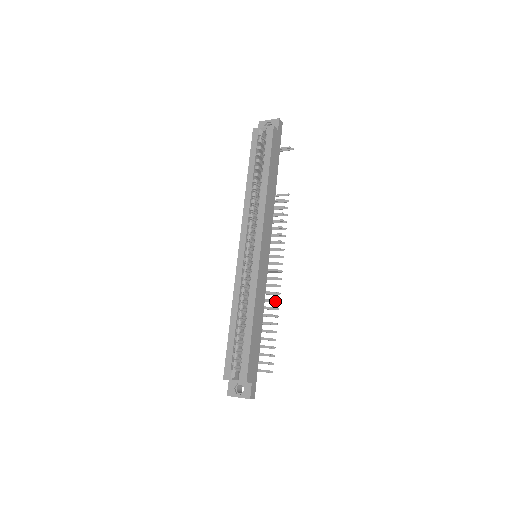
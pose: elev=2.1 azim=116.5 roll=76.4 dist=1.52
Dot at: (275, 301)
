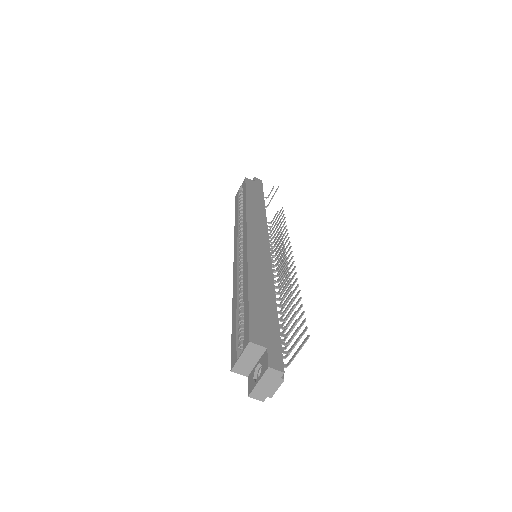
Dot at: (292, 277)
